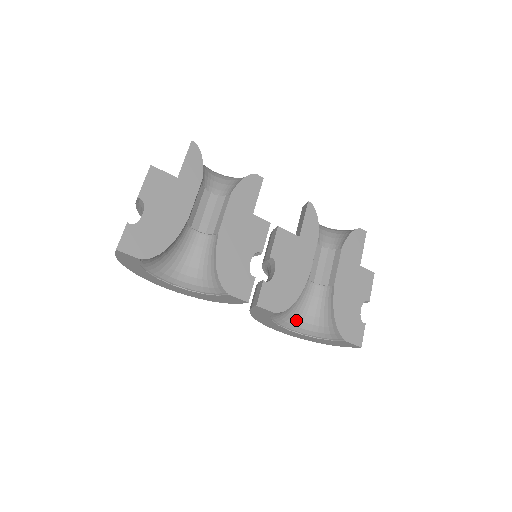
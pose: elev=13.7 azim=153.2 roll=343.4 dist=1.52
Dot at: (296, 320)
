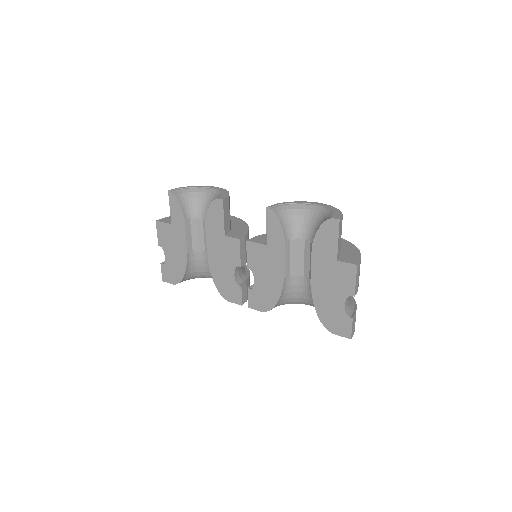
Dot at: (306, 303)
